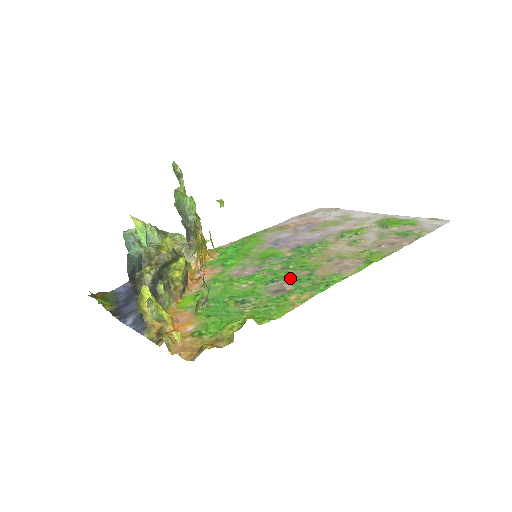
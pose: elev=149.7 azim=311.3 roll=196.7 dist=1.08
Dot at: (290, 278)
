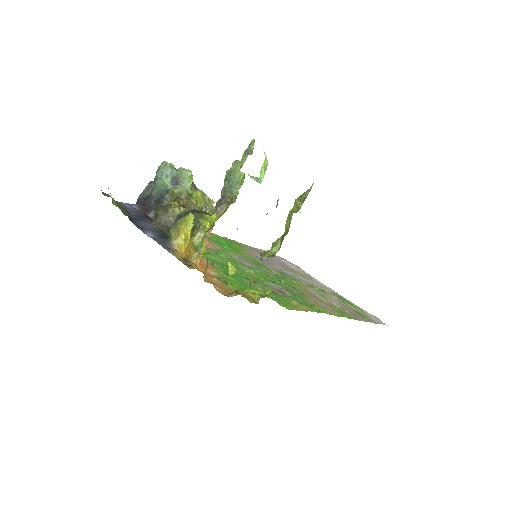
Dot at: (287, 288)
